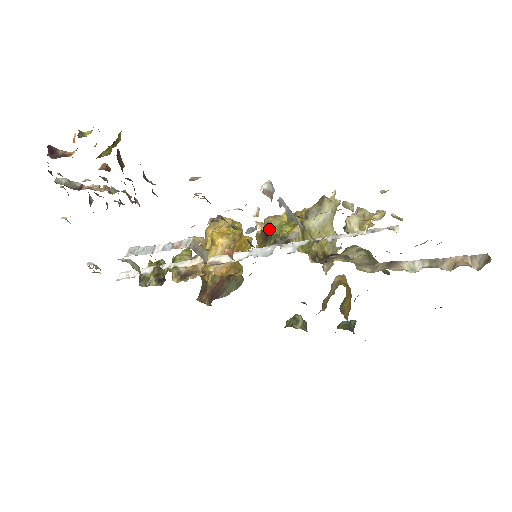
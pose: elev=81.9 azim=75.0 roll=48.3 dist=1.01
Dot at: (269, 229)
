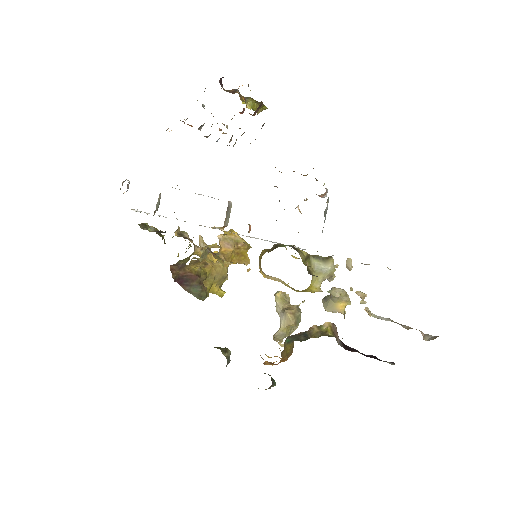
Dot at: occluded
